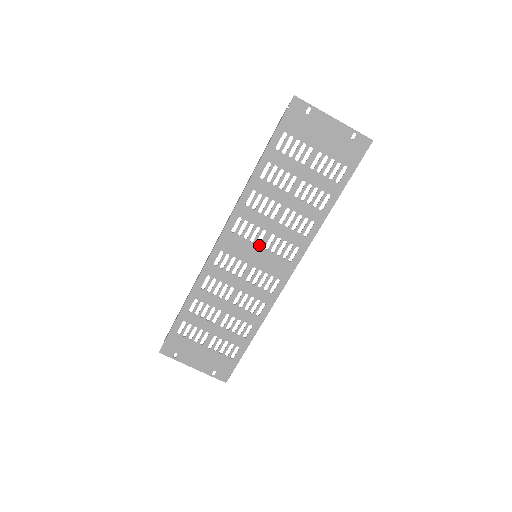
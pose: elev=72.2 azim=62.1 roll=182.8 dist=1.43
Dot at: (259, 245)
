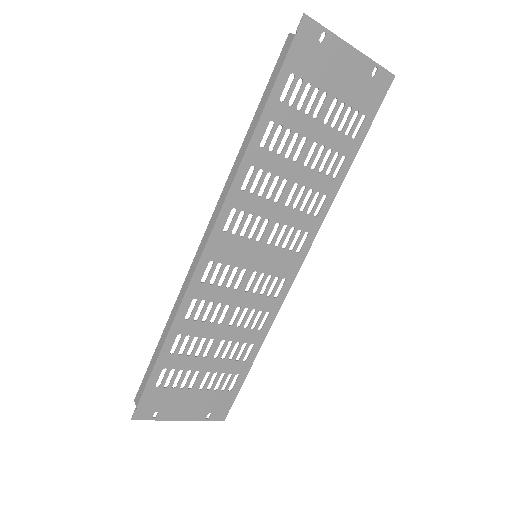
Dot at: (260, 241)
